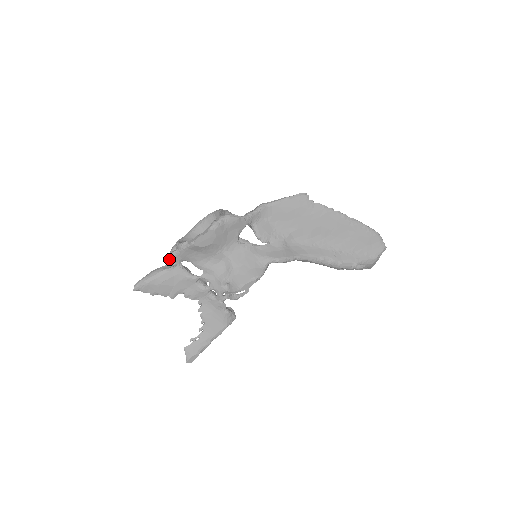
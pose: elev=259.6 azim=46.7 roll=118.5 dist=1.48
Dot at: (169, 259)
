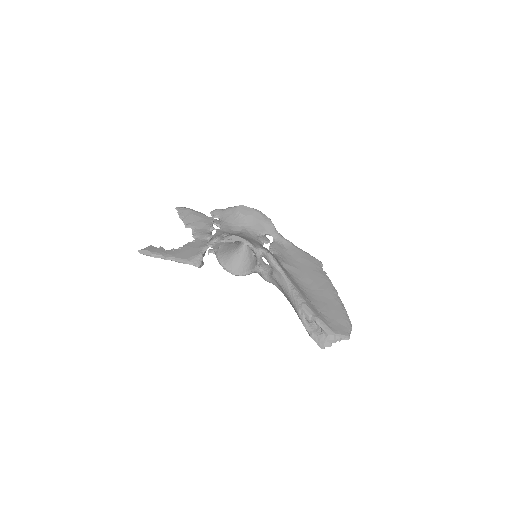
Dot at: (213, 211)
